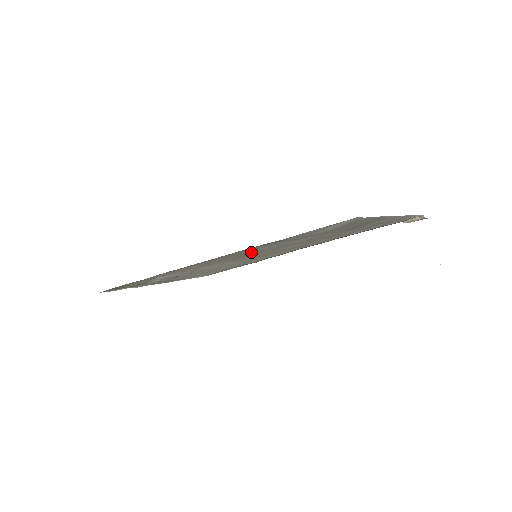
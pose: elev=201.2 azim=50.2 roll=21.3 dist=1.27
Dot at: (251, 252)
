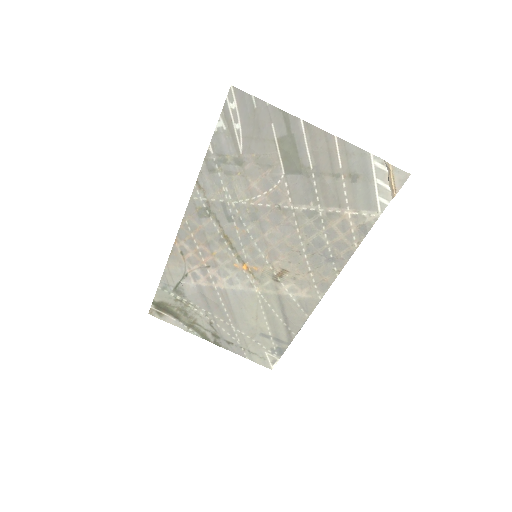
Dot at: (224, 212)
